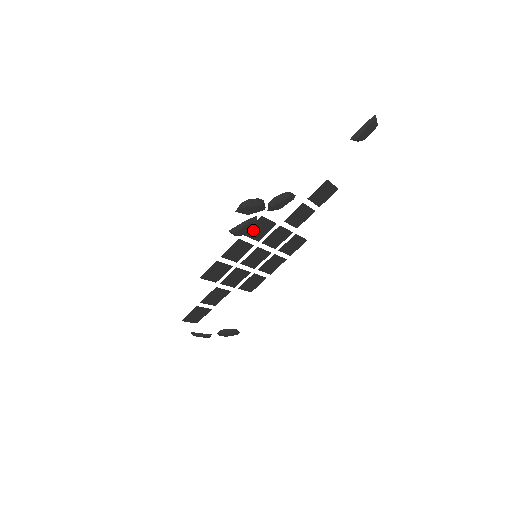
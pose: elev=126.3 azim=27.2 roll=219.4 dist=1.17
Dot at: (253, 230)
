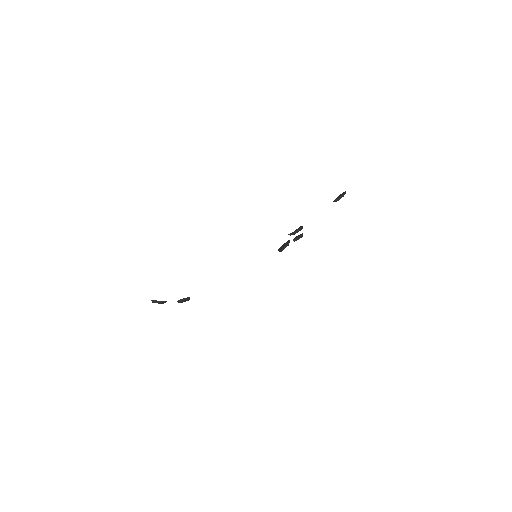
Dot at: occluded
